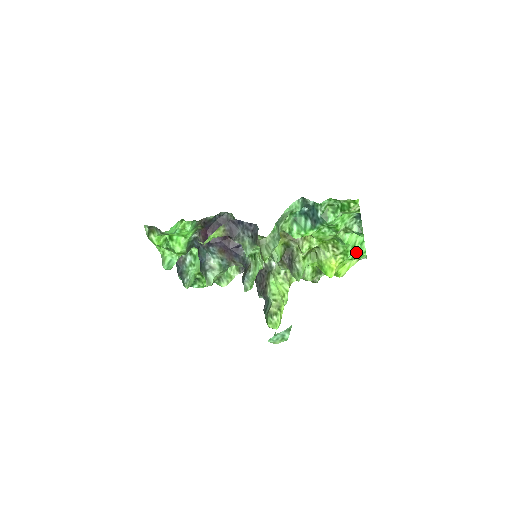
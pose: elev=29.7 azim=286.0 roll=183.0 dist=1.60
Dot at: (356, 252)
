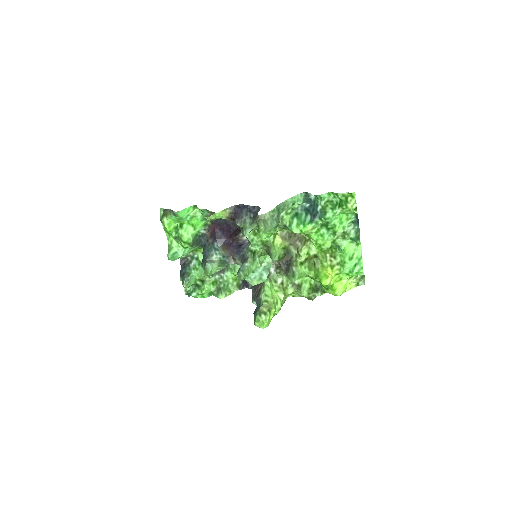
Dot at: (353, 266)
